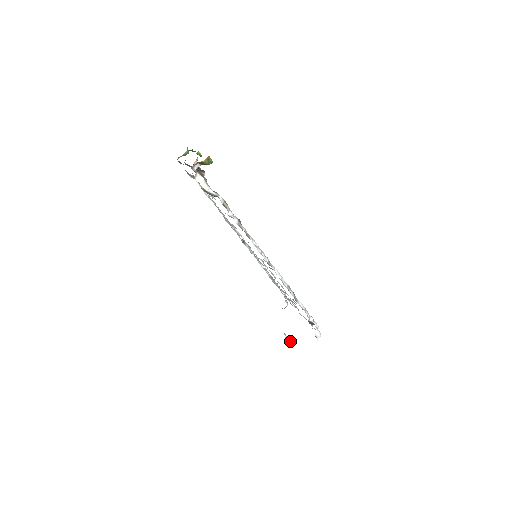
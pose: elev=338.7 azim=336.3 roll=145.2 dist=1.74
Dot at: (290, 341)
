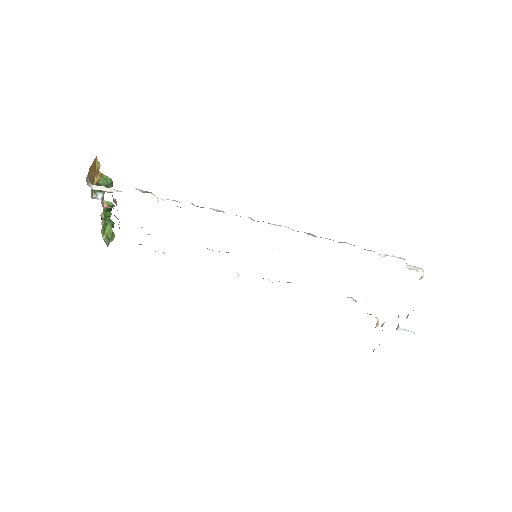
Dot at: (410, 332)
